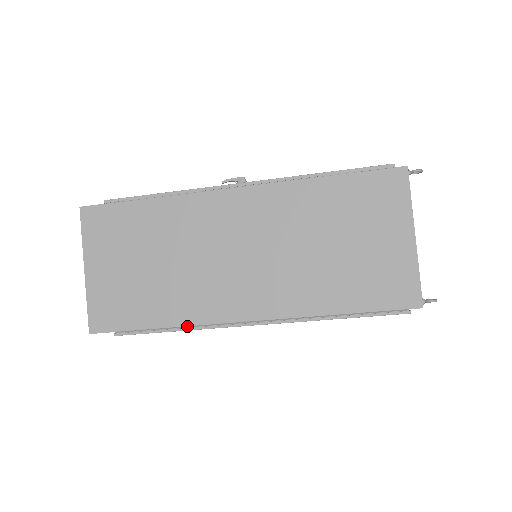
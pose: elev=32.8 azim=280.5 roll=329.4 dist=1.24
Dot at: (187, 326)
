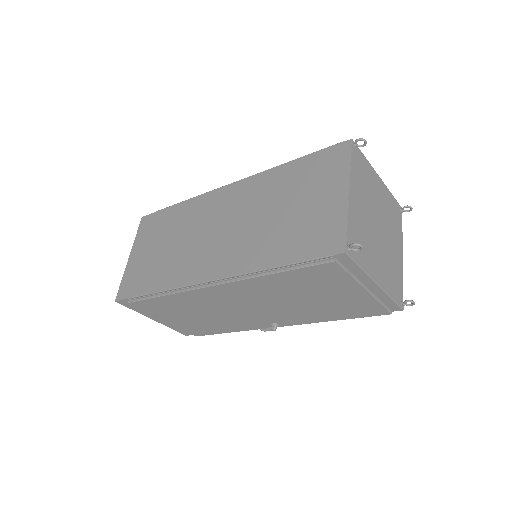
Dot at: (170, 290)
